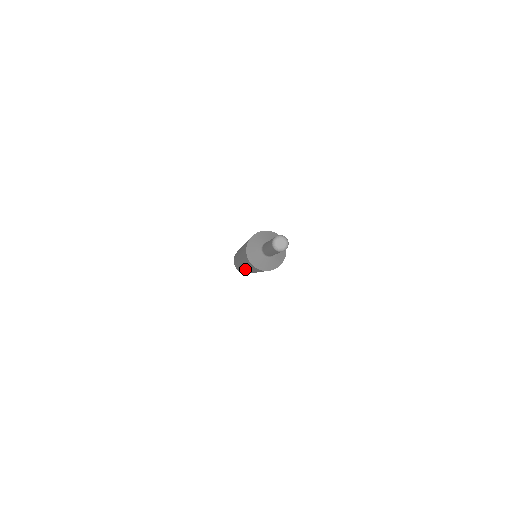
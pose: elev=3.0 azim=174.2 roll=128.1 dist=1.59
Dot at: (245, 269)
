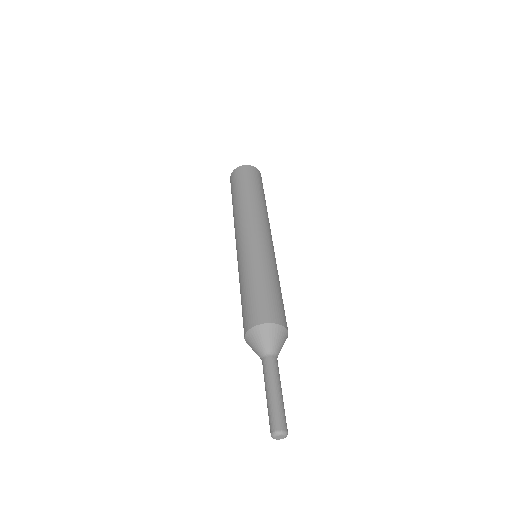
Dot at: occluded
